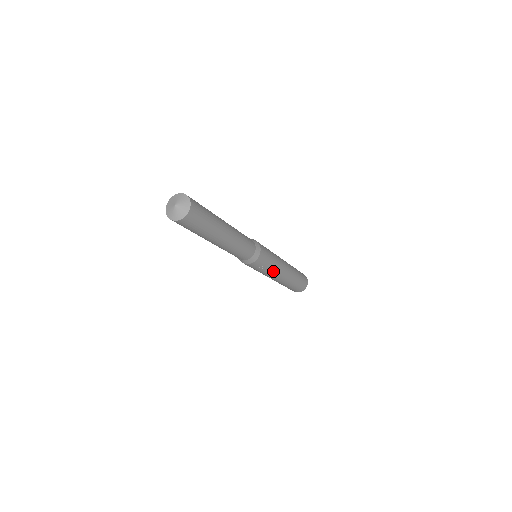
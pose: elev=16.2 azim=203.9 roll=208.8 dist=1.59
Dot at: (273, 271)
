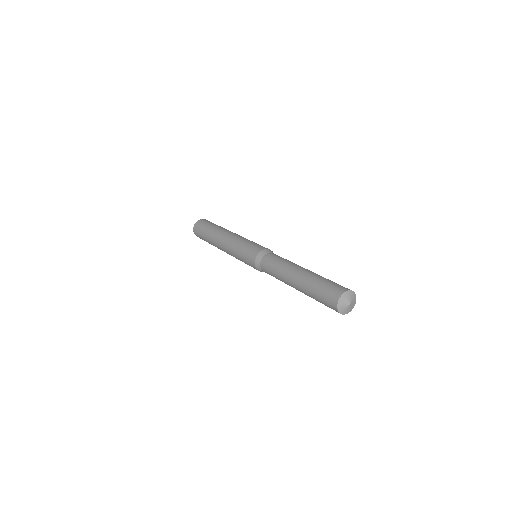
Dot at: occluded
